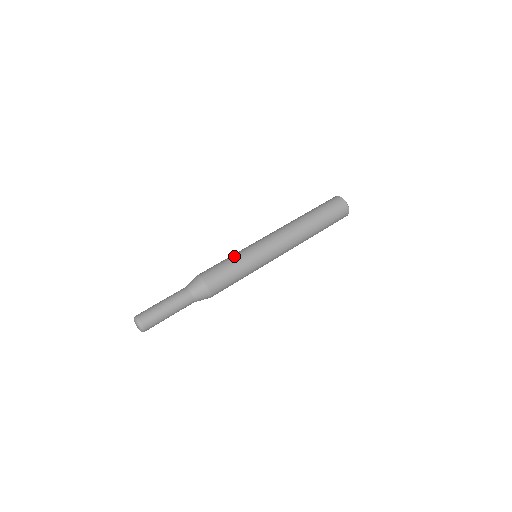
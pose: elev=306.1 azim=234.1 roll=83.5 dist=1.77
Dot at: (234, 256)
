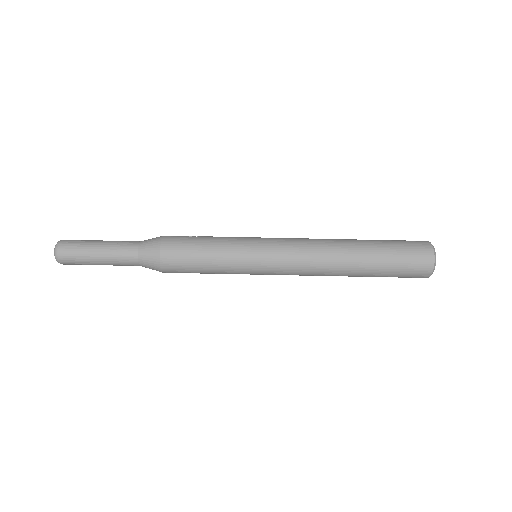
Dot at: (222, 246)
